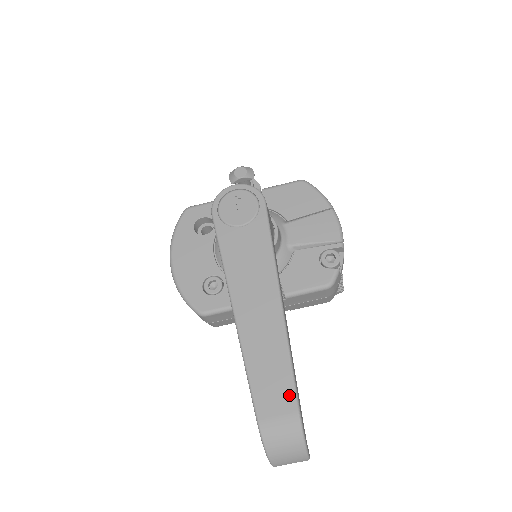
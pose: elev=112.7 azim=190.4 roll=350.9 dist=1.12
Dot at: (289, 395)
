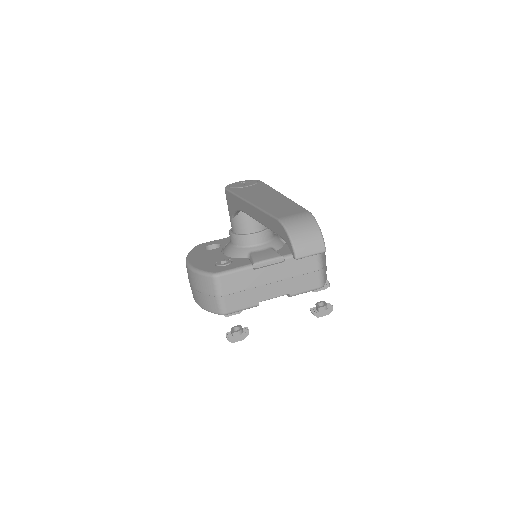
Dot at: (299, 209)
